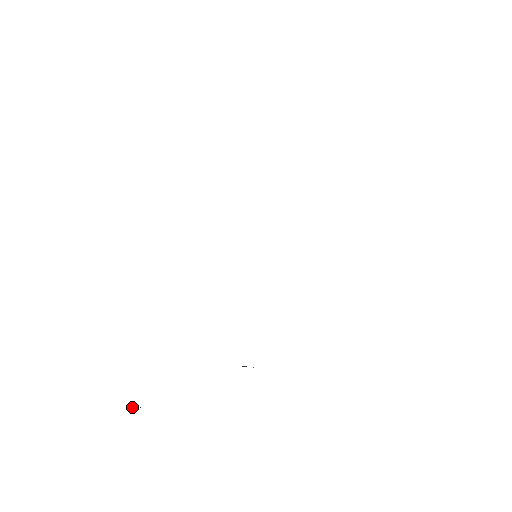
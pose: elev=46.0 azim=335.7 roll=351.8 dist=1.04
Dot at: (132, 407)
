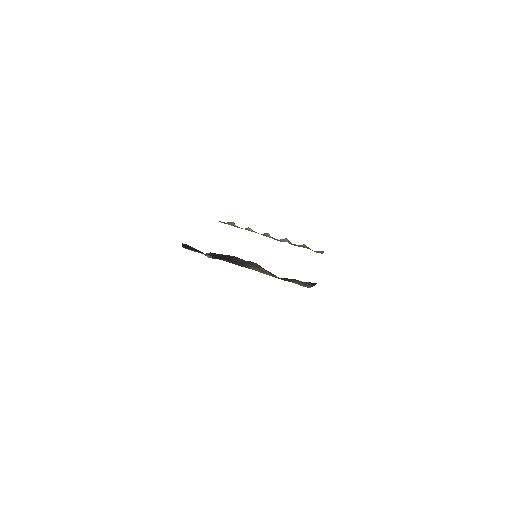
Dot at: occluded
